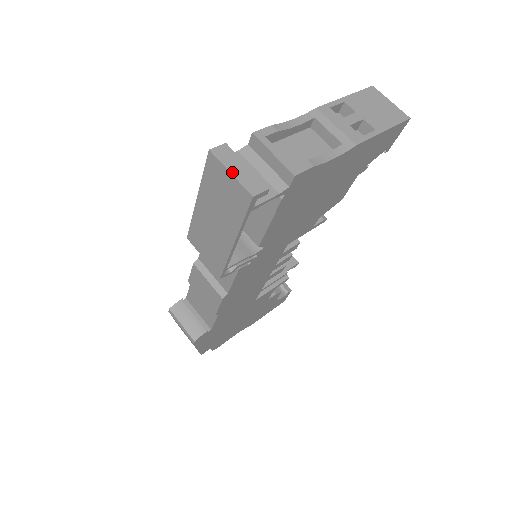
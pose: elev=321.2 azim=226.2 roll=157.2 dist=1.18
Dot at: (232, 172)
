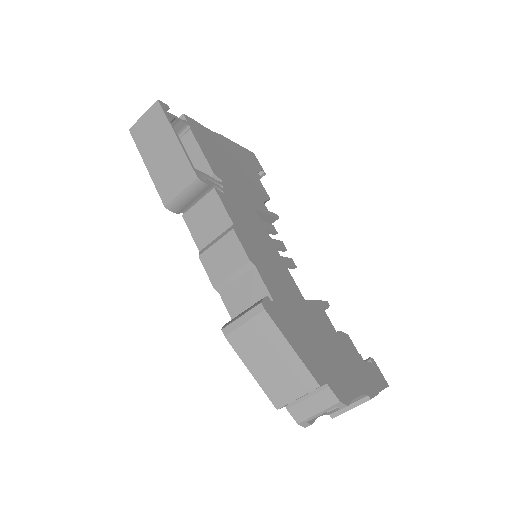
Dot at: (144, 115)
